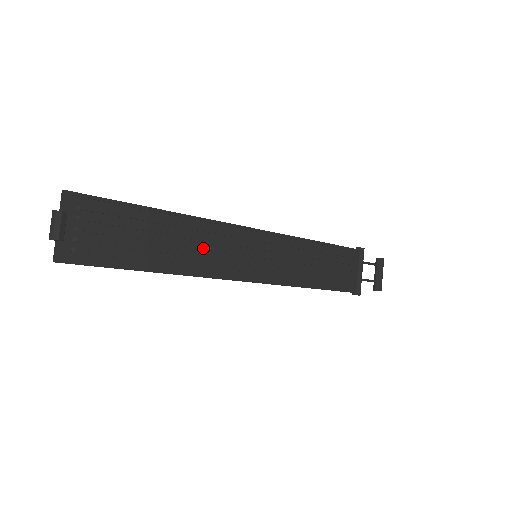
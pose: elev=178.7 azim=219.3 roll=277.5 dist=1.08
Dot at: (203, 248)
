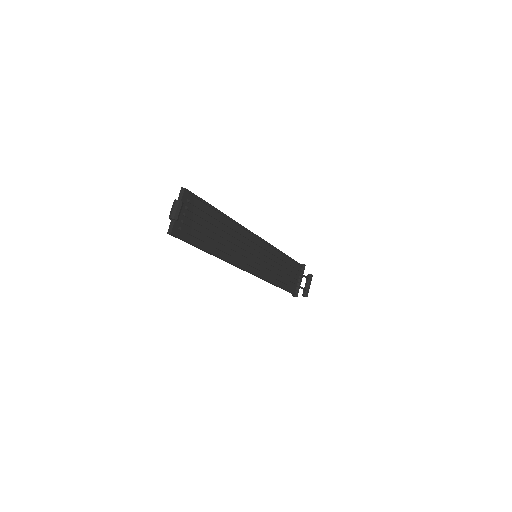
Dot at: (235, 244)
